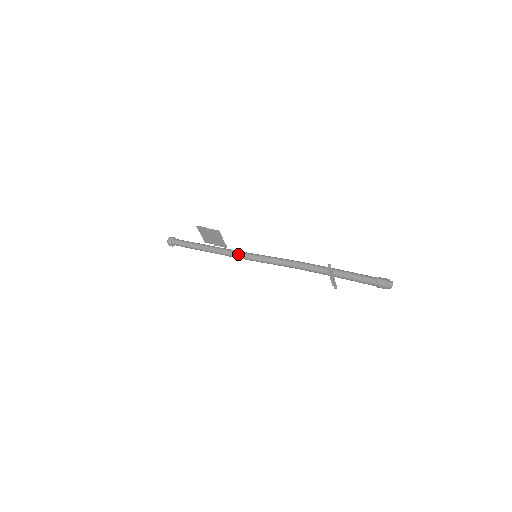
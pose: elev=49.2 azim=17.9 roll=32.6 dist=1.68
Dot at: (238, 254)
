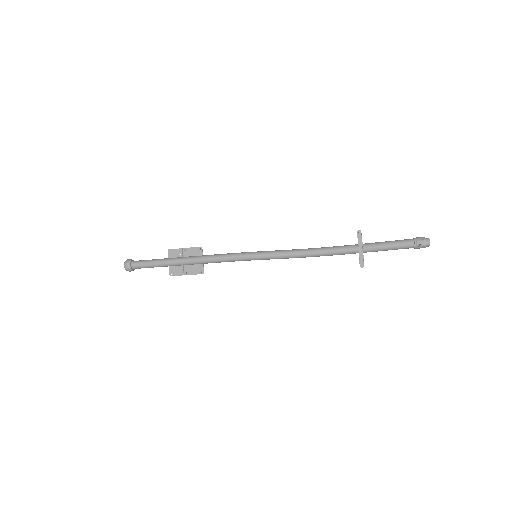
Dot at: (234, 253)
